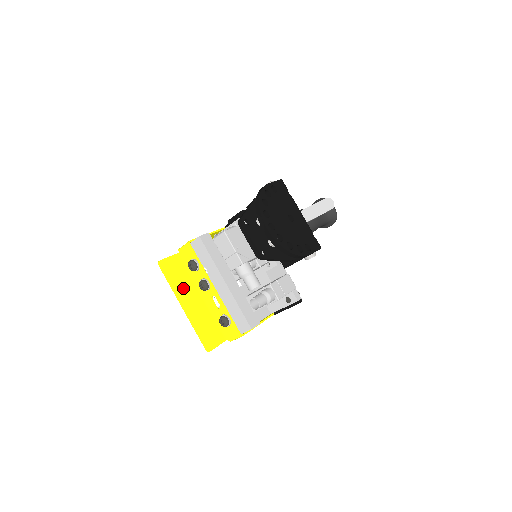
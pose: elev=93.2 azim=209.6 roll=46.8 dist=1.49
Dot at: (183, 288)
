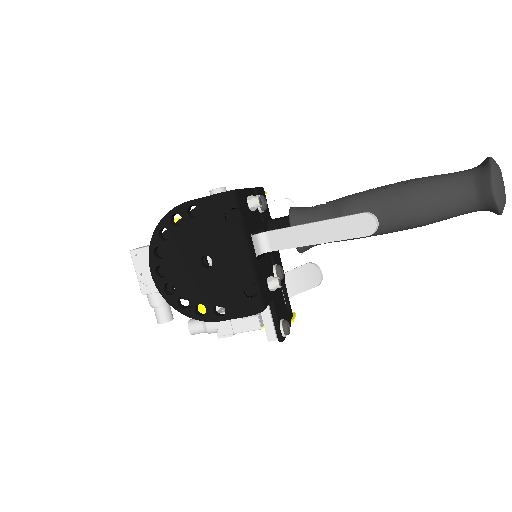
Dot at: occluded
